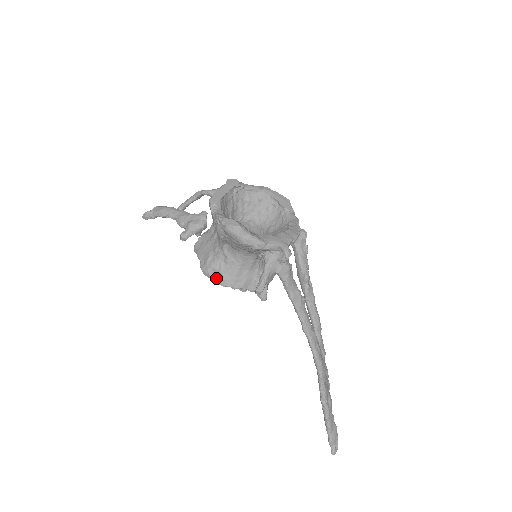
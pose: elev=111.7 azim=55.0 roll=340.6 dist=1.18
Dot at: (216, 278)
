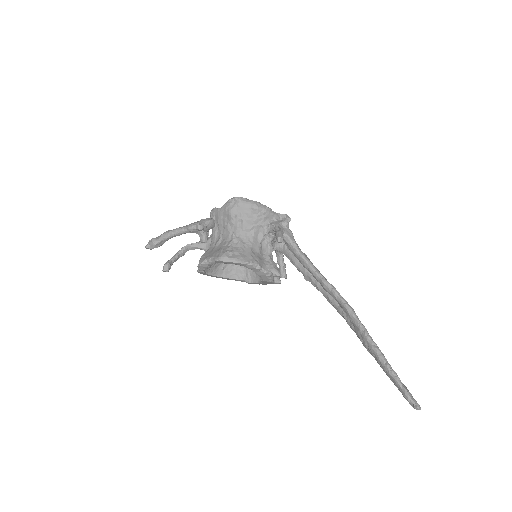
Dot at: (234, 258)
